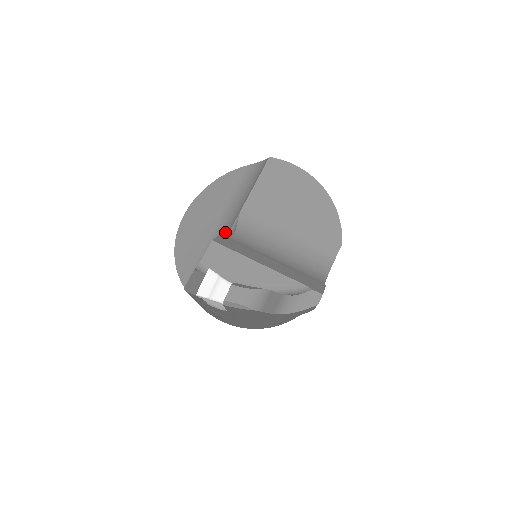
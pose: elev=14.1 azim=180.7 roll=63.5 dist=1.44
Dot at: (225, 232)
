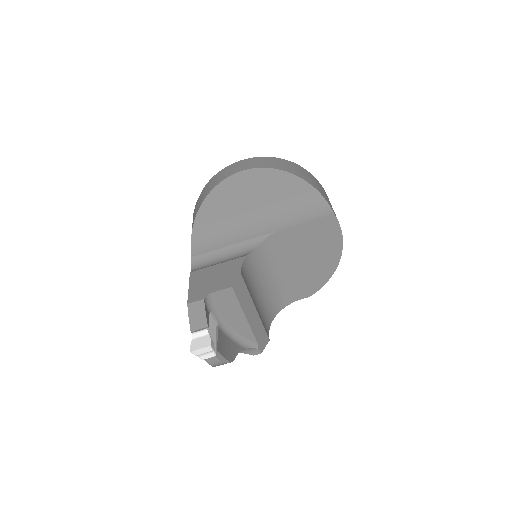
Dot at: (252, 230)
